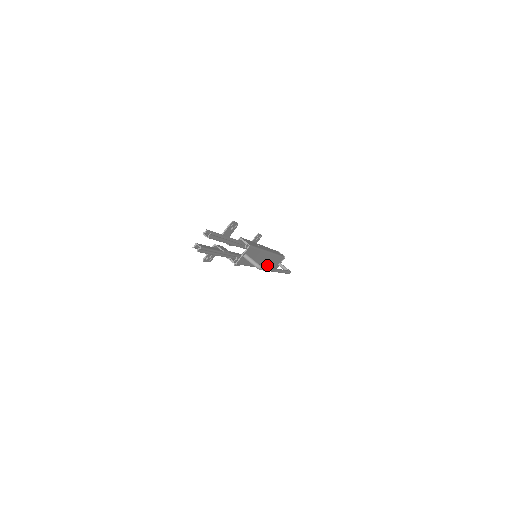
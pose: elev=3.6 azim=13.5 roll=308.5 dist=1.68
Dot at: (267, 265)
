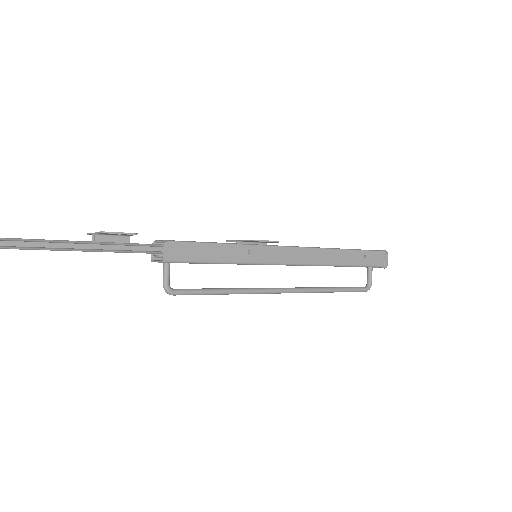
Dot at: occluded
